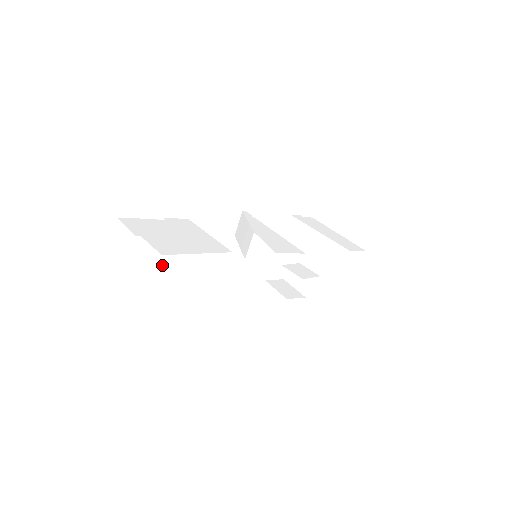
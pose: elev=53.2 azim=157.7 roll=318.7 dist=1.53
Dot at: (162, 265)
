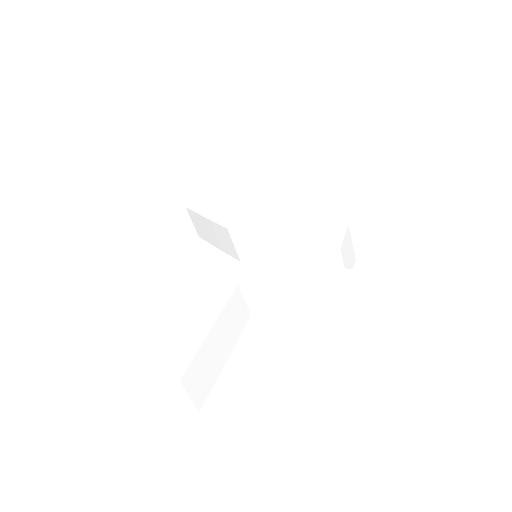
Dot at: (188, 387)
